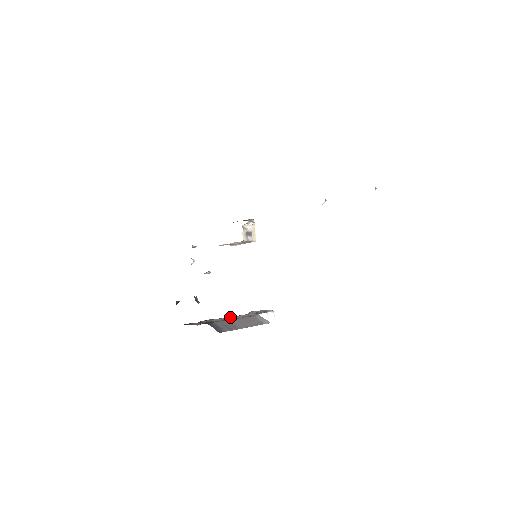
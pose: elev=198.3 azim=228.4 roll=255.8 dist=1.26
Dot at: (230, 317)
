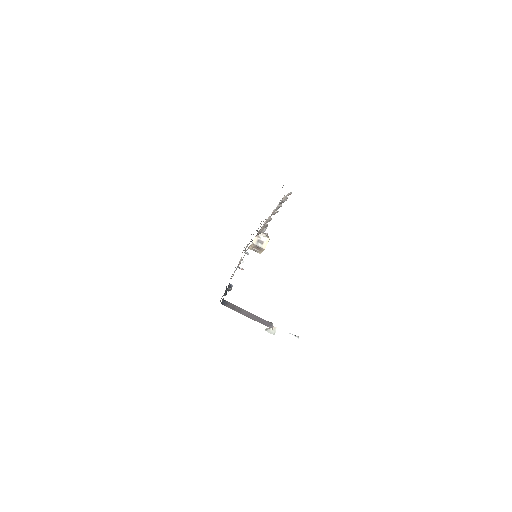
Dot at: occluded
